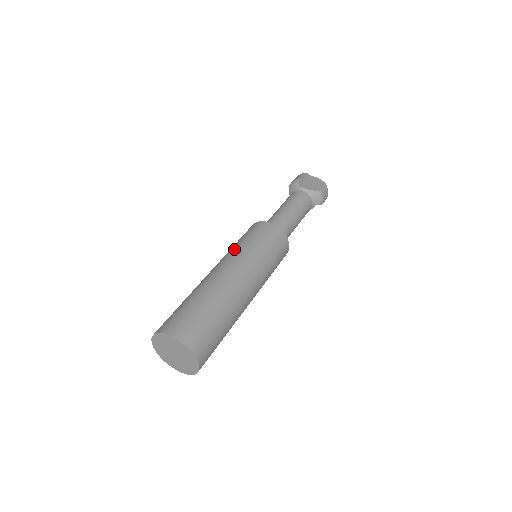
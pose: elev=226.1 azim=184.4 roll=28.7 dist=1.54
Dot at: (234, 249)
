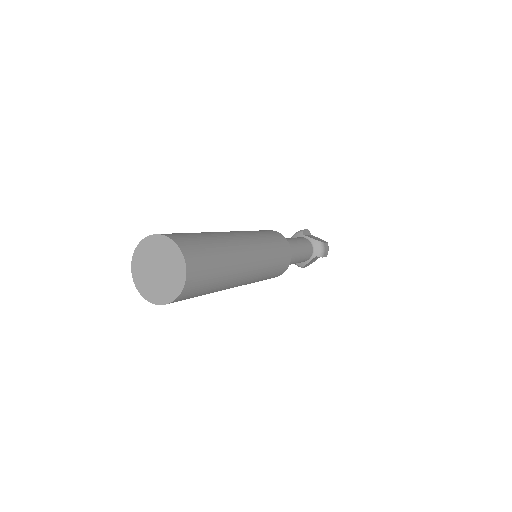
Dot at: occluded
